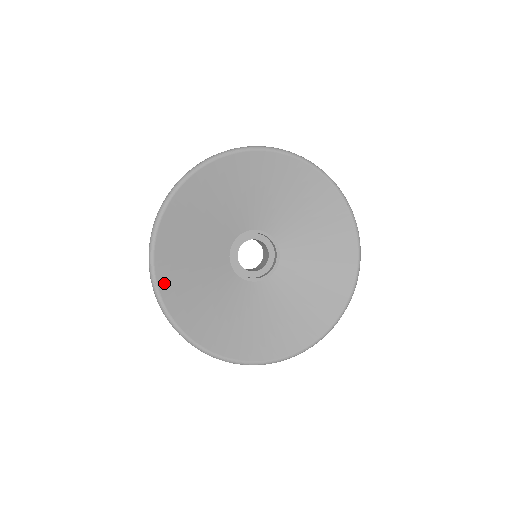
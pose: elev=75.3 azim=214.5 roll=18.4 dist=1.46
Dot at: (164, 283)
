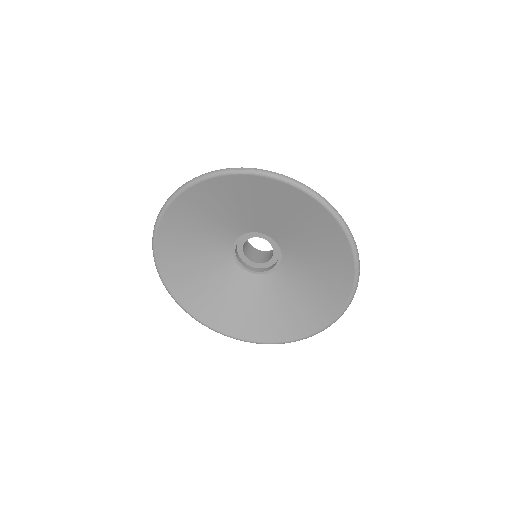
Dot at: (175, 209)
